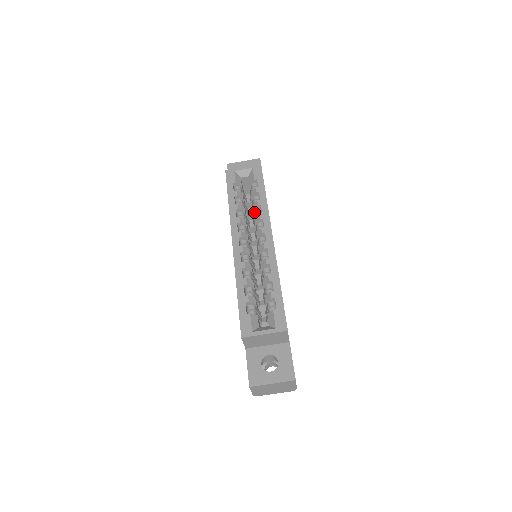
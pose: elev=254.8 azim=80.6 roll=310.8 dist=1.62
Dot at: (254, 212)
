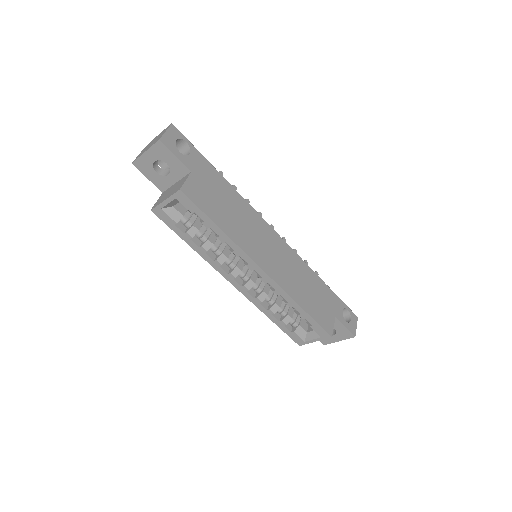
Dot at: occluded
